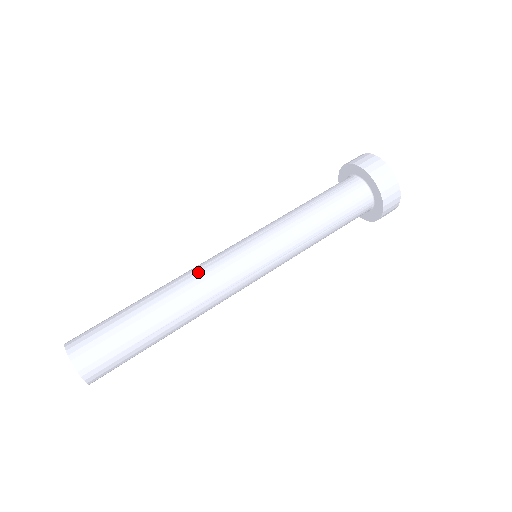
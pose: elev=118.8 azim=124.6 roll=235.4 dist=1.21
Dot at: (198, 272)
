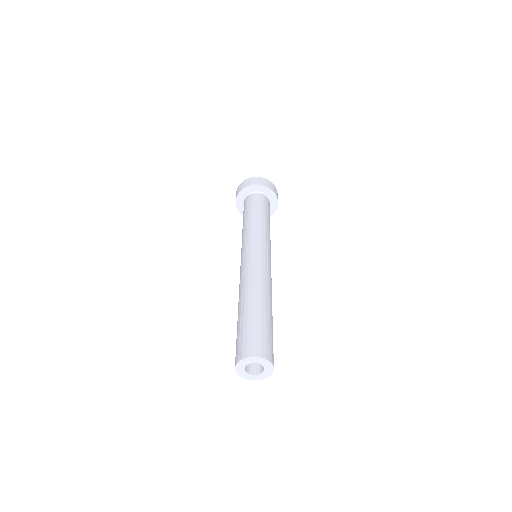
Dot at: (245, 276)
